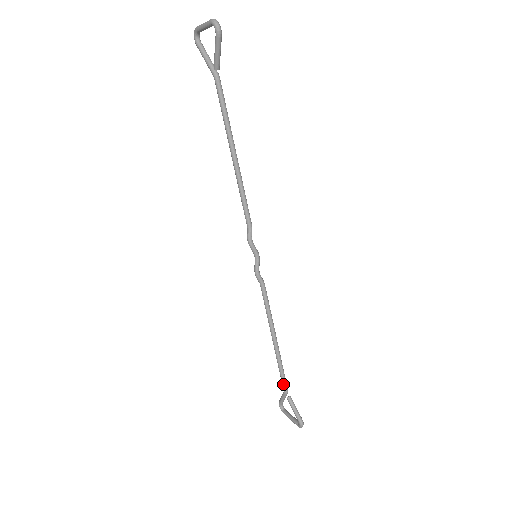
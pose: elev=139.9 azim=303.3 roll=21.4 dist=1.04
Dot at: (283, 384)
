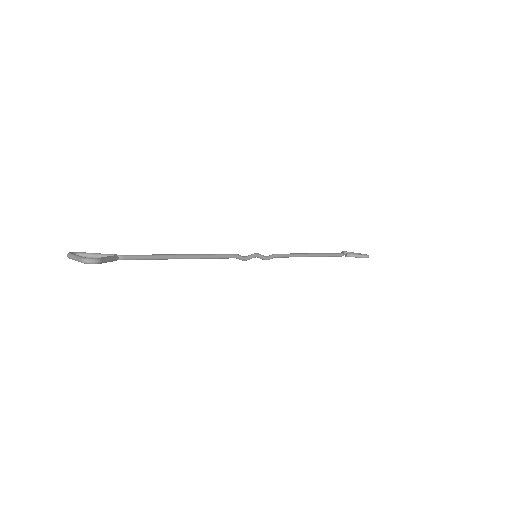
Dot at: occluded
